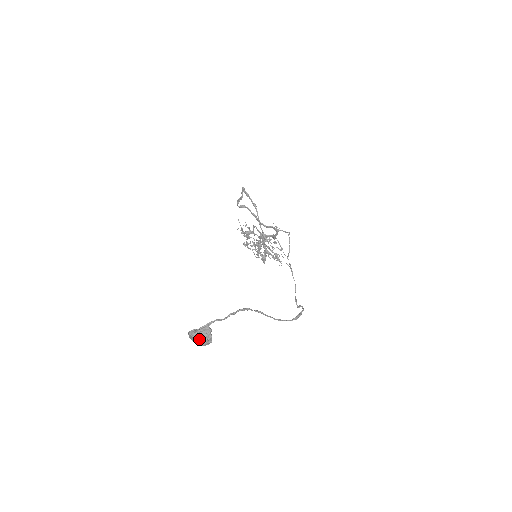
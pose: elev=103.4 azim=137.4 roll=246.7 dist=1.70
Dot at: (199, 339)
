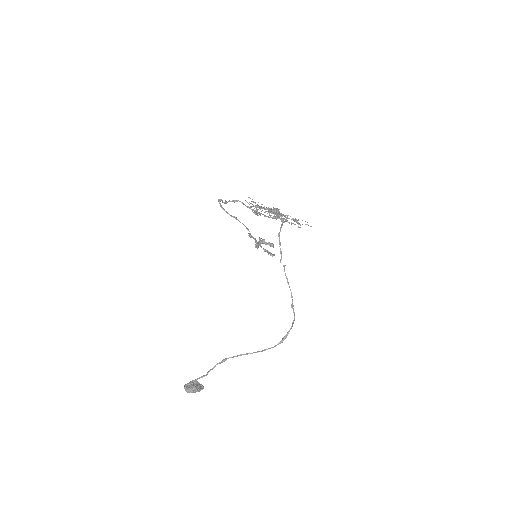
Dot at: occluded
